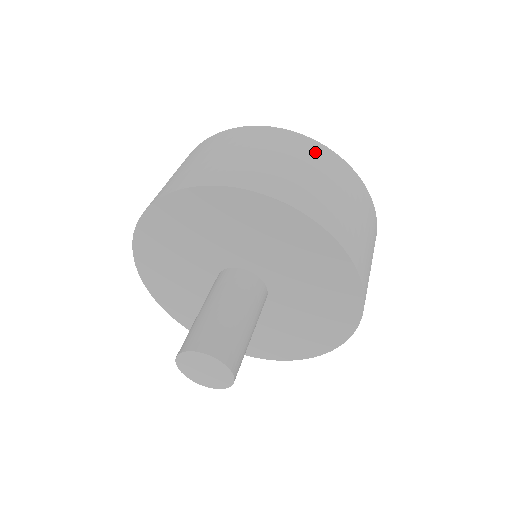
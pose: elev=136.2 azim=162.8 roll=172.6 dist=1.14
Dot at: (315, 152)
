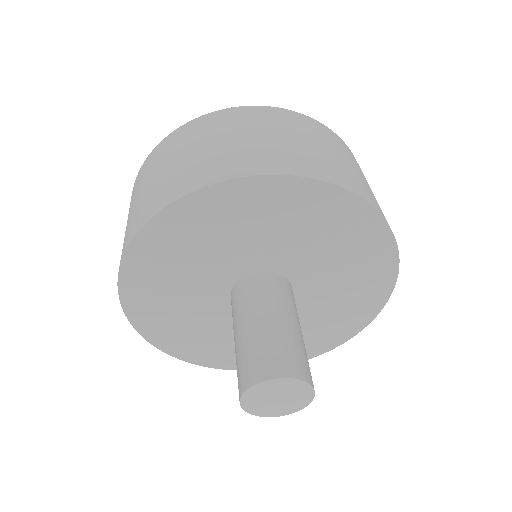
Dot at: (204, 125)
